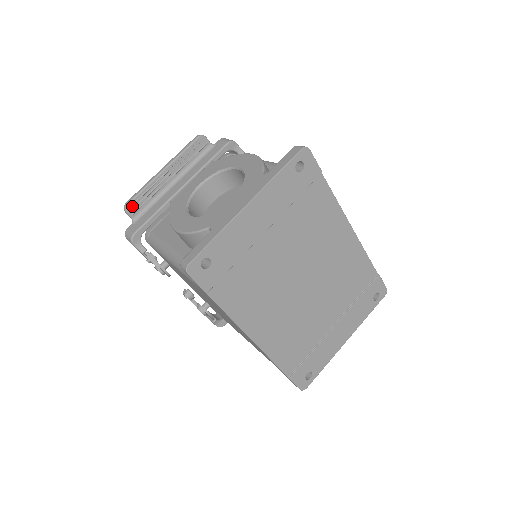
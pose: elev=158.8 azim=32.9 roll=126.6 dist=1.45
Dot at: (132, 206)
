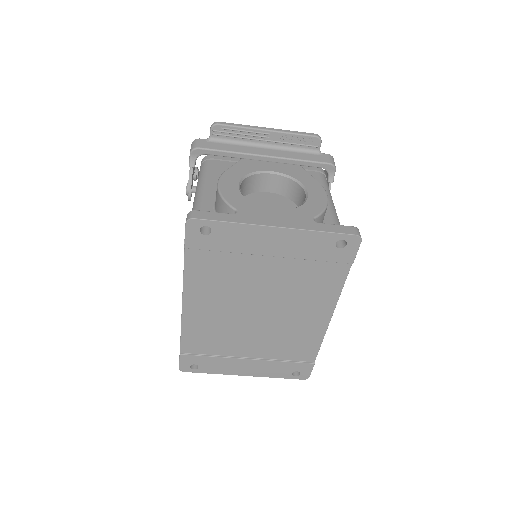
Dot at: (219, 129)
